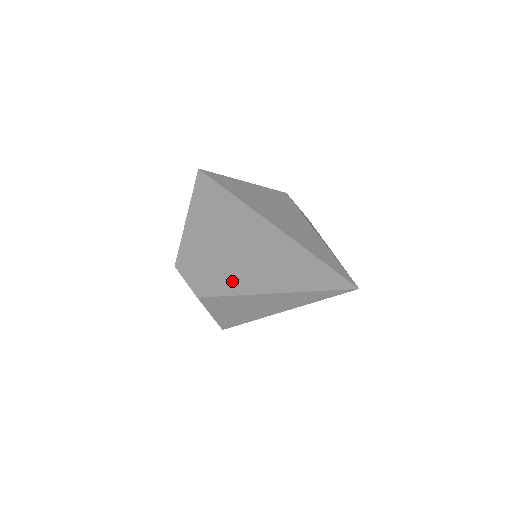
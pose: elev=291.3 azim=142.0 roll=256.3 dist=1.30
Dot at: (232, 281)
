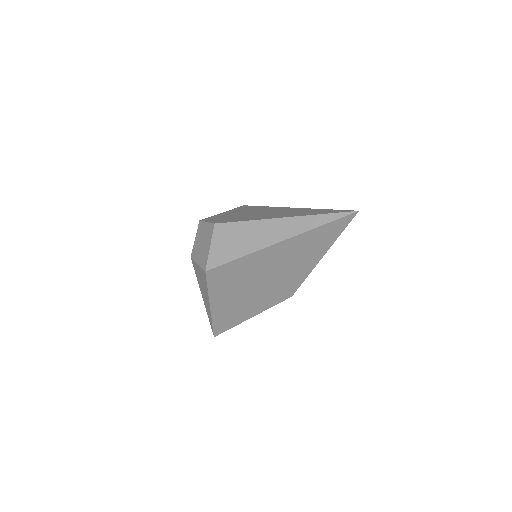
Dot at: (253, 218)
